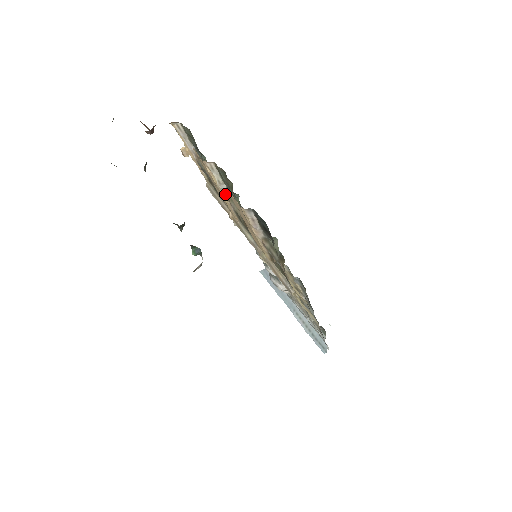
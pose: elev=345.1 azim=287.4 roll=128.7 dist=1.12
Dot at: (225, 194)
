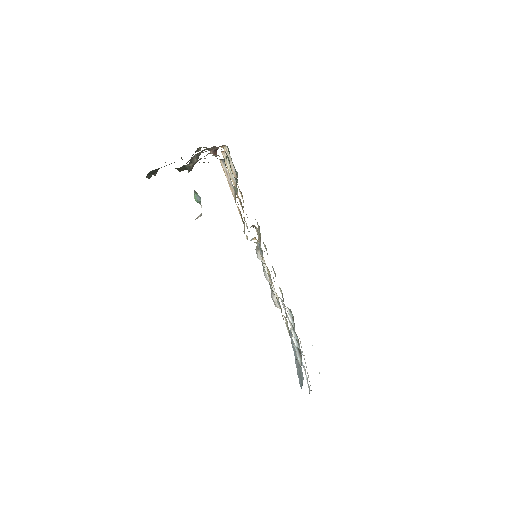
Dot at: (235, 185)
